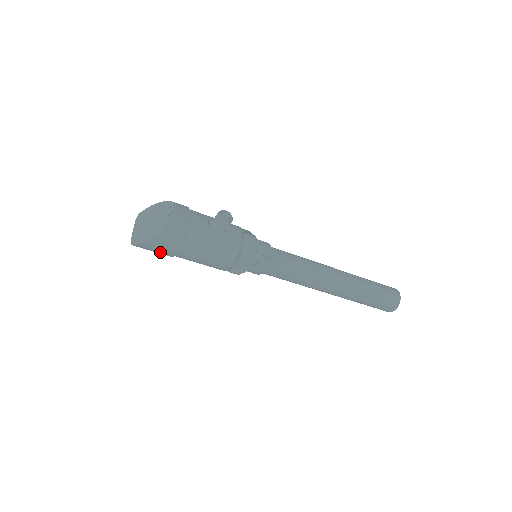
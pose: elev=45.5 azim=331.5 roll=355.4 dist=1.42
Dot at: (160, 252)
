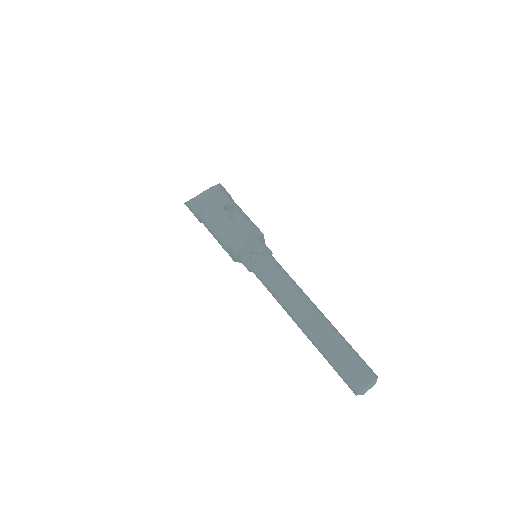
Dot at: occluded
